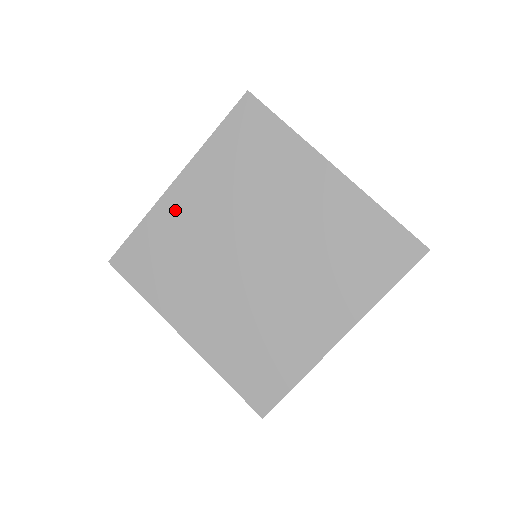
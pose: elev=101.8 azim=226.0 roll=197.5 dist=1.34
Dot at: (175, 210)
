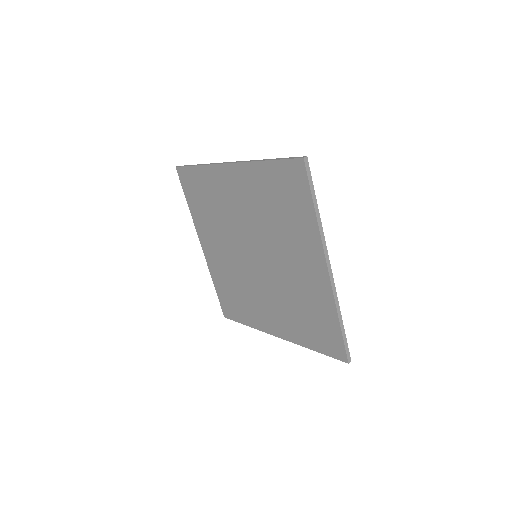
Dot at: (221, 182)
